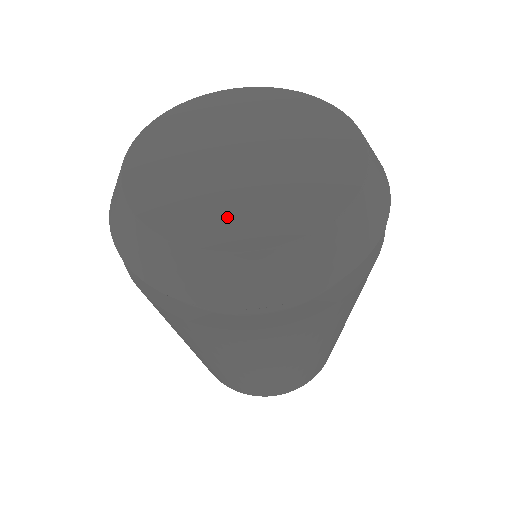
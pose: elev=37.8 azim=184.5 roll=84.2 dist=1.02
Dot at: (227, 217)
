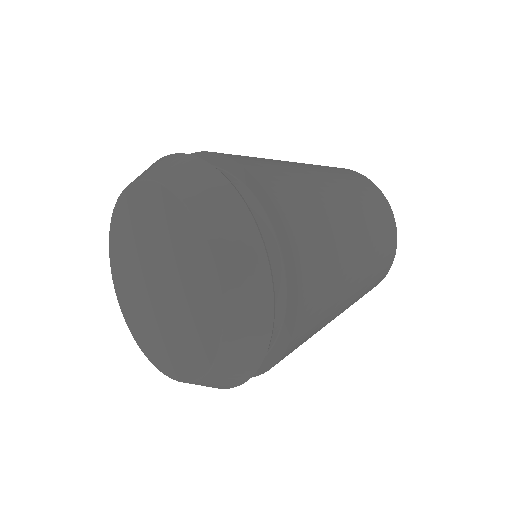
Dot at: (134, 311)
